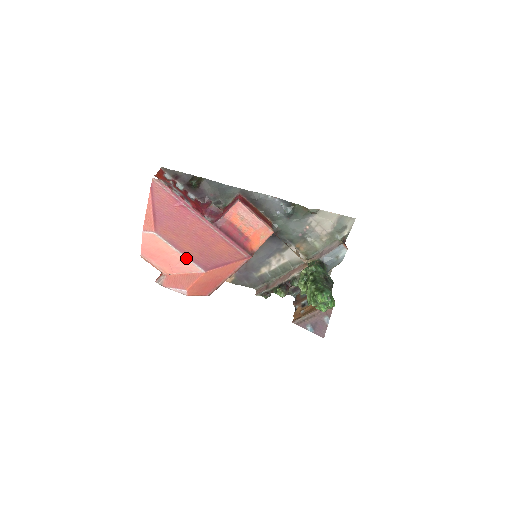
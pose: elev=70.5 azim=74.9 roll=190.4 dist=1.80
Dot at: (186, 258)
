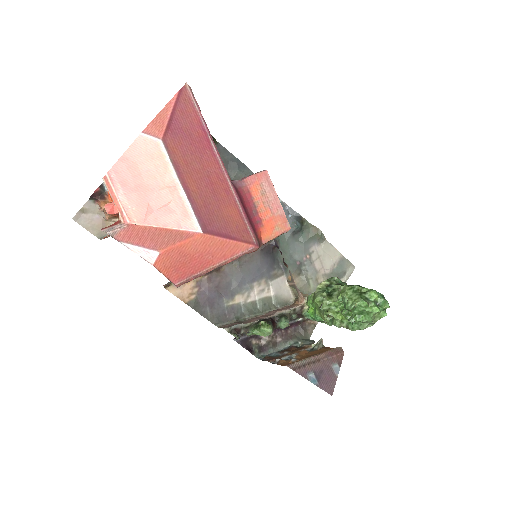
Dot at: (185, 199)
